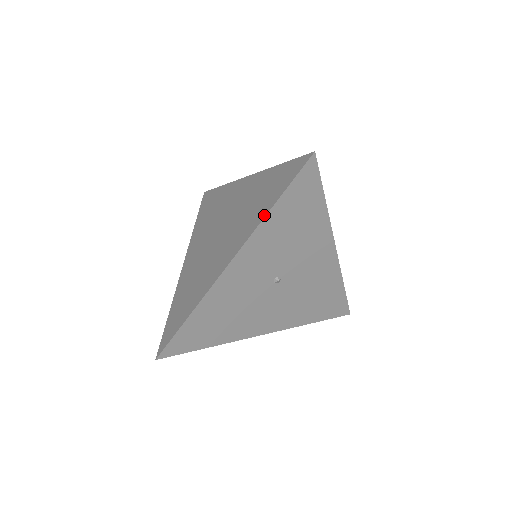
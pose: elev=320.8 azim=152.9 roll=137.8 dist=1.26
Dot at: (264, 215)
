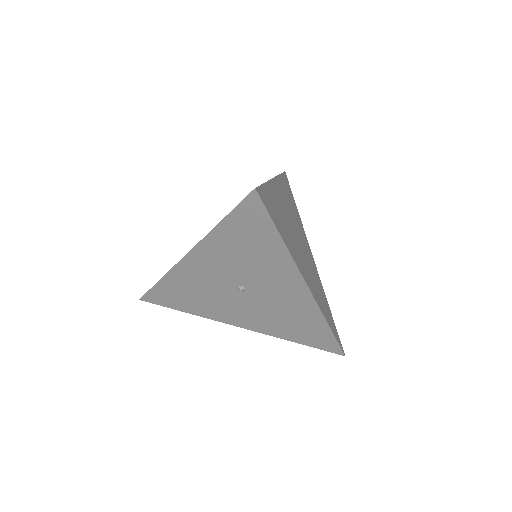
Dot at: (213, 228)
